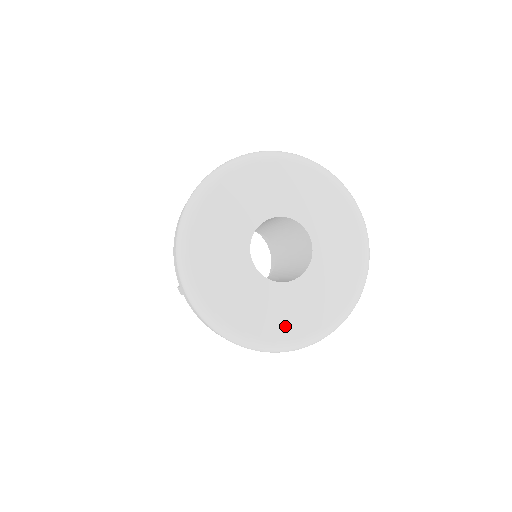
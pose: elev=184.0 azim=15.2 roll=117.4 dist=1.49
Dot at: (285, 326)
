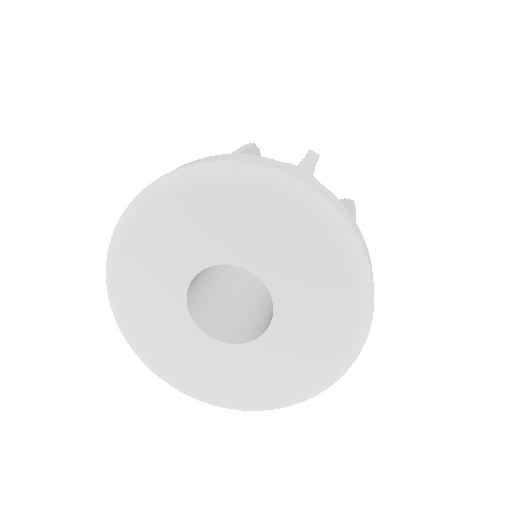
Dot at: (157, 349)
